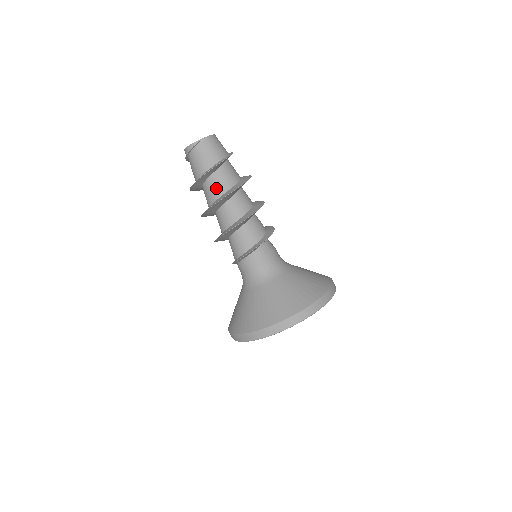
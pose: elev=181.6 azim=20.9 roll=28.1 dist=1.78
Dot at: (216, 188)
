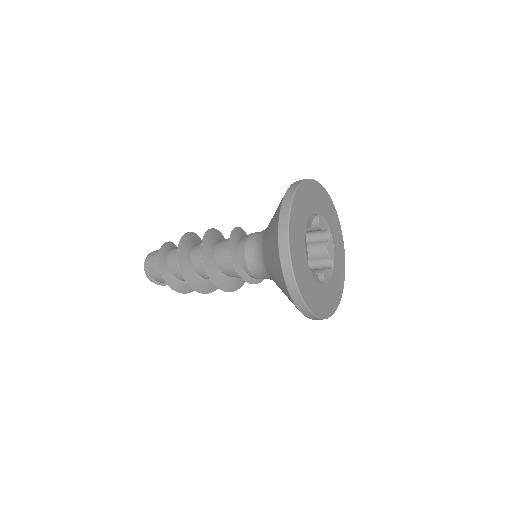
Dot at: (177, 266)
